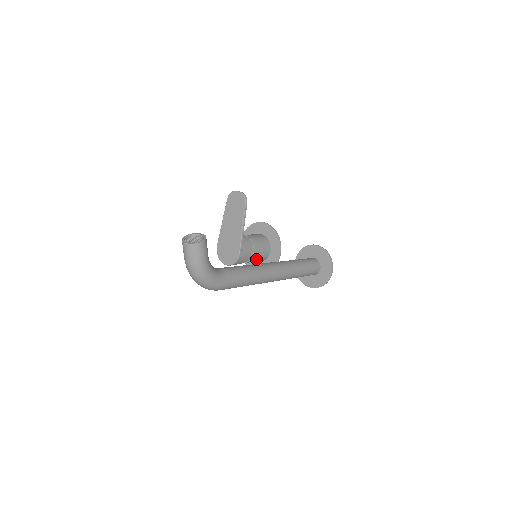
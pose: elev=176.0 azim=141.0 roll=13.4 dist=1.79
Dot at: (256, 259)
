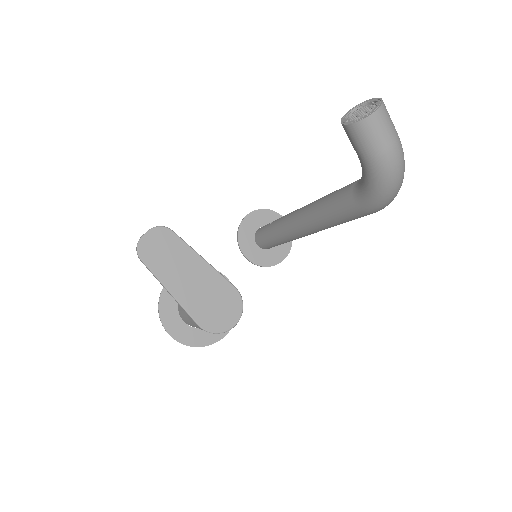
Dot at: occluded
